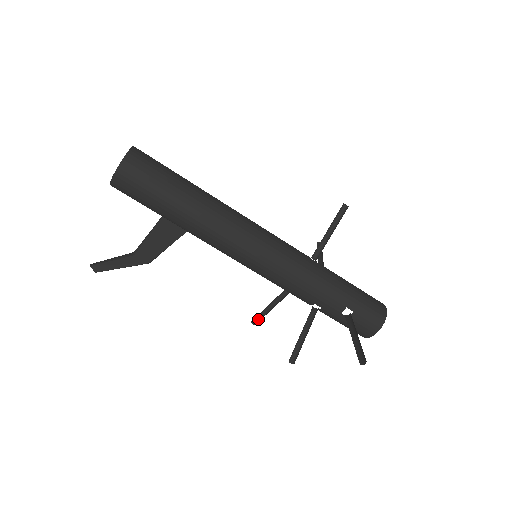
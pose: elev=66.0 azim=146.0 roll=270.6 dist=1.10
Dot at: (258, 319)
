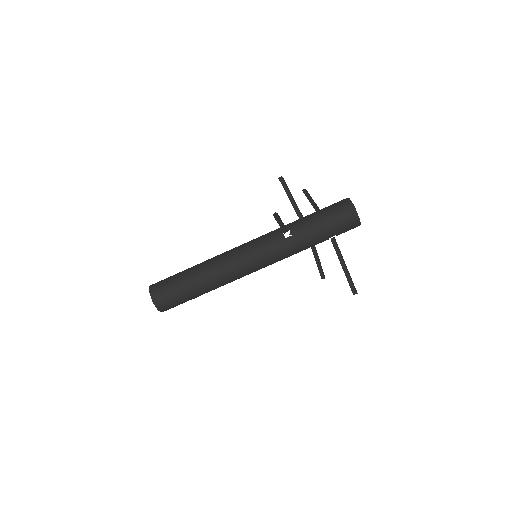
Dot at: occluded
